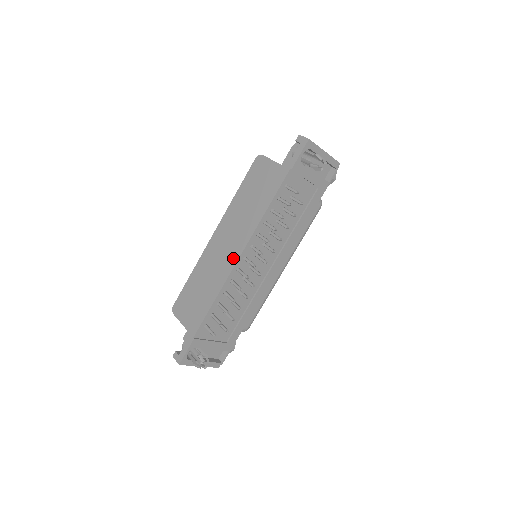
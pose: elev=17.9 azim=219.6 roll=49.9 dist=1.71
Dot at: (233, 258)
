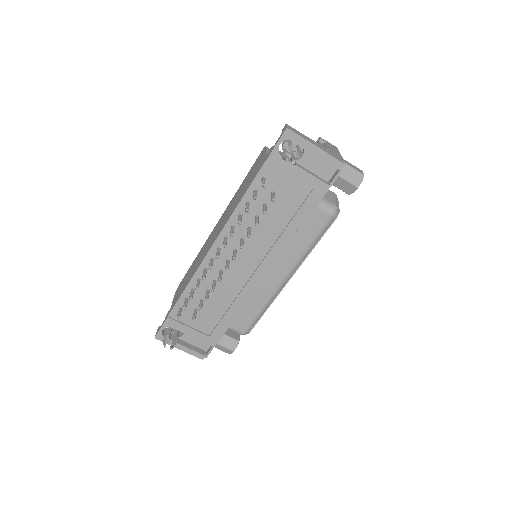
Dot at: (210, 247)
